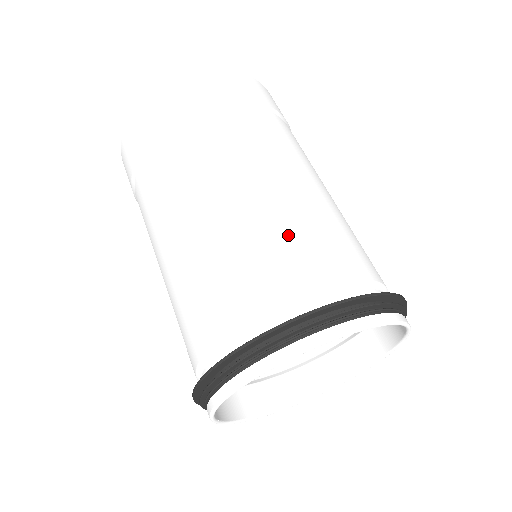
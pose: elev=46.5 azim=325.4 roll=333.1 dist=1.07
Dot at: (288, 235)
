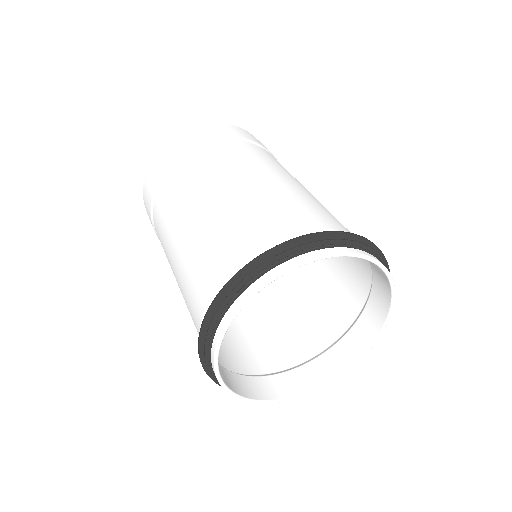
Dot at: (295, 201)
